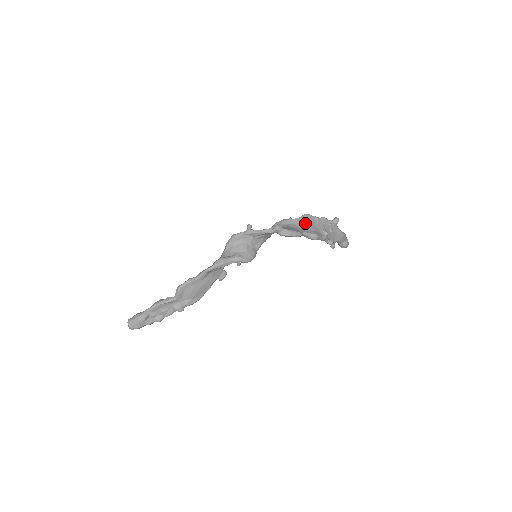
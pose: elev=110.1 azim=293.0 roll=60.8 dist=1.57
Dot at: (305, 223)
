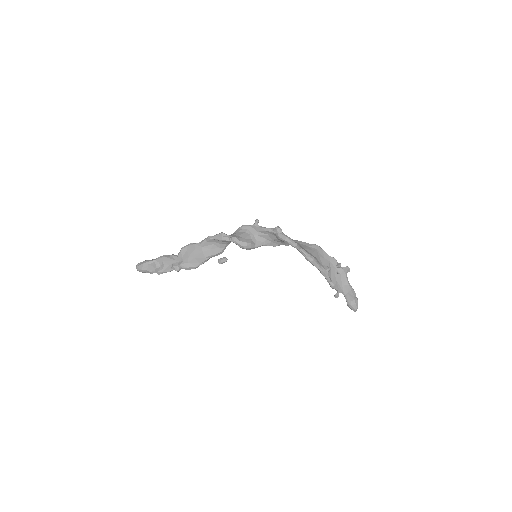
Dot at: (310, 248)
